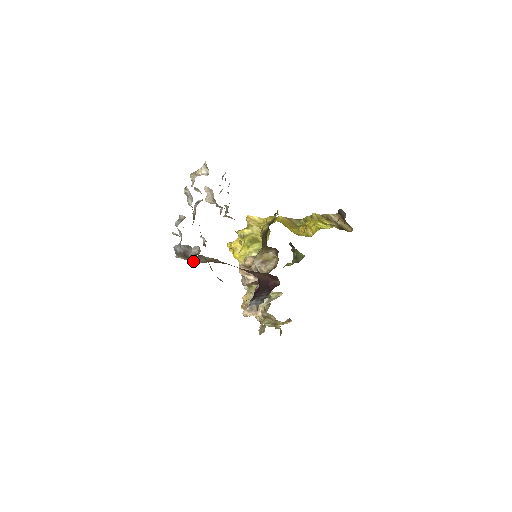
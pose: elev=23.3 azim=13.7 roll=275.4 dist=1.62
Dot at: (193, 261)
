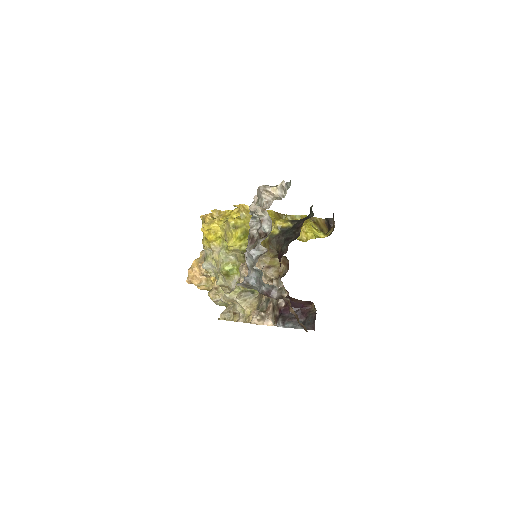
Dot at: occluded
